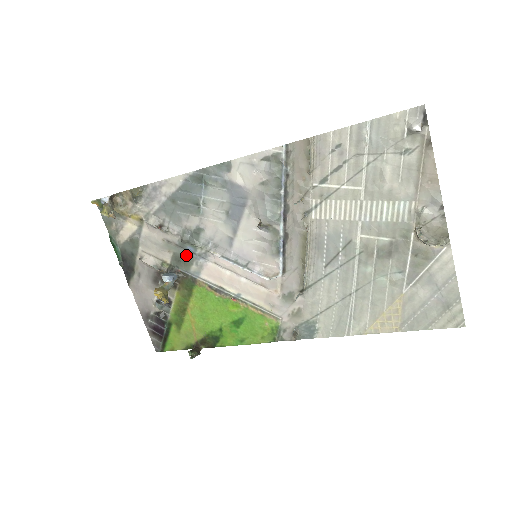
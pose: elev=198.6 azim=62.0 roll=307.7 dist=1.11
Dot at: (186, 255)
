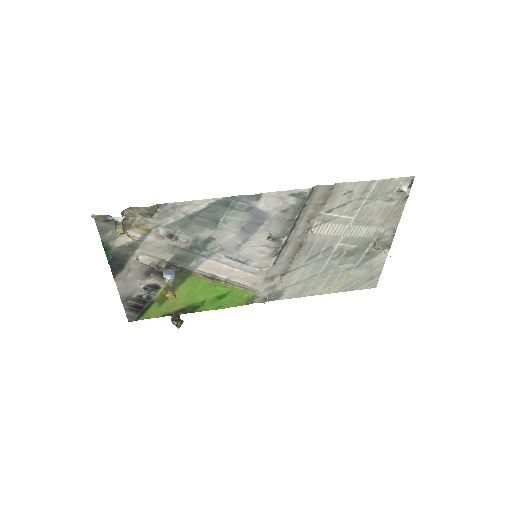
Dot at: (189, 255)
